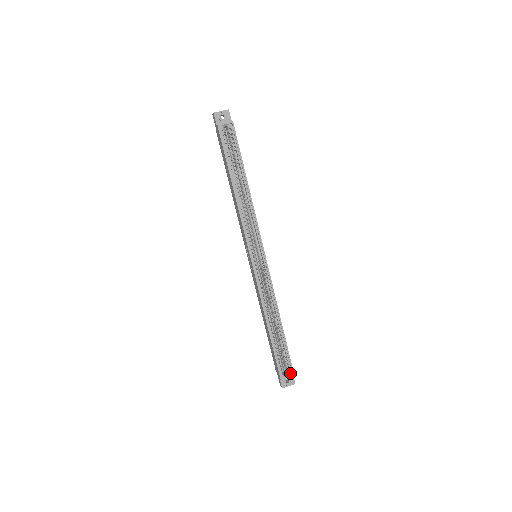
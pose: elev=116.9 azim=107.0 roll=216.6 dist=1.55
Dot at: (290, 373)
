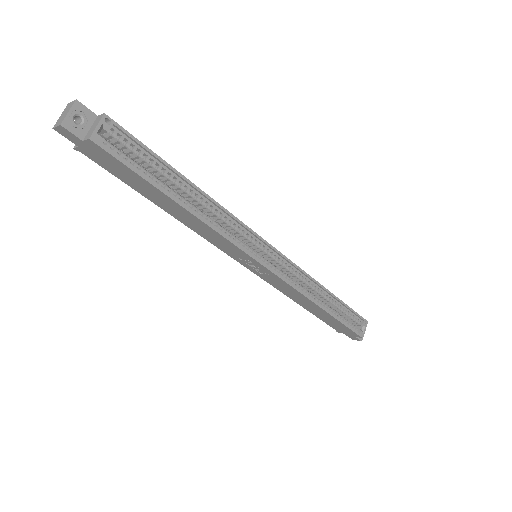
Dot at: (363, 323)
